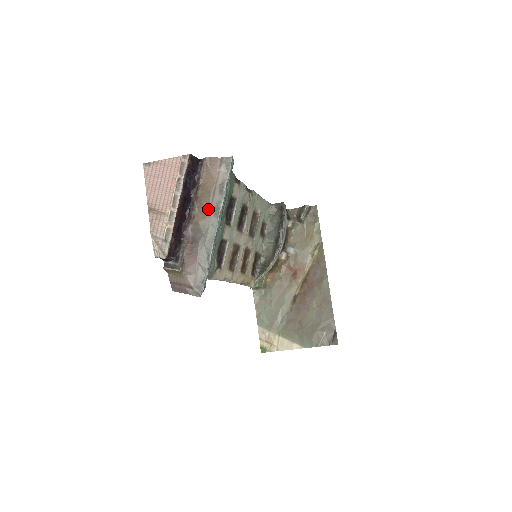
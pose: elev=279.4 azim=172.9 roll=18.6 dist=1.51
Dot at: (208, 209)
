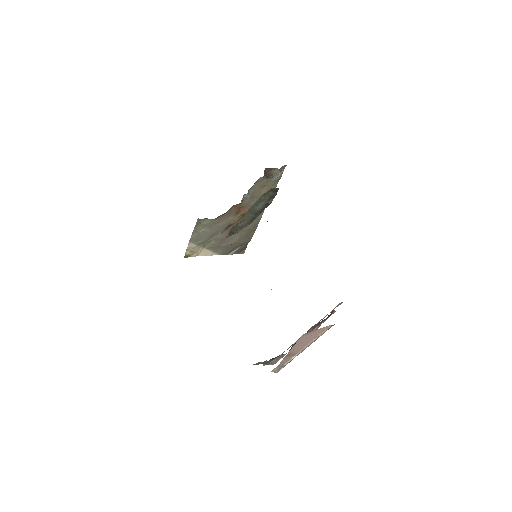
Dot at: occluded
